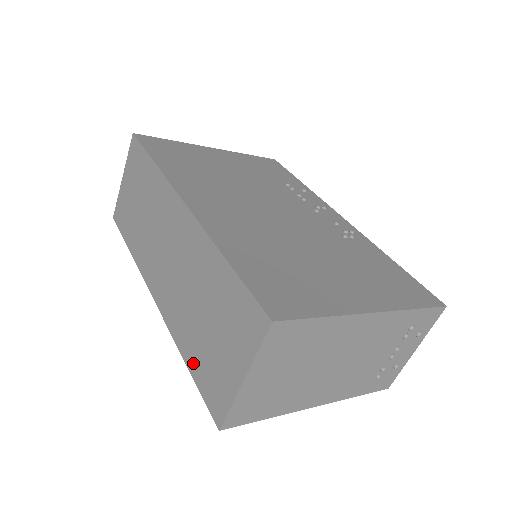
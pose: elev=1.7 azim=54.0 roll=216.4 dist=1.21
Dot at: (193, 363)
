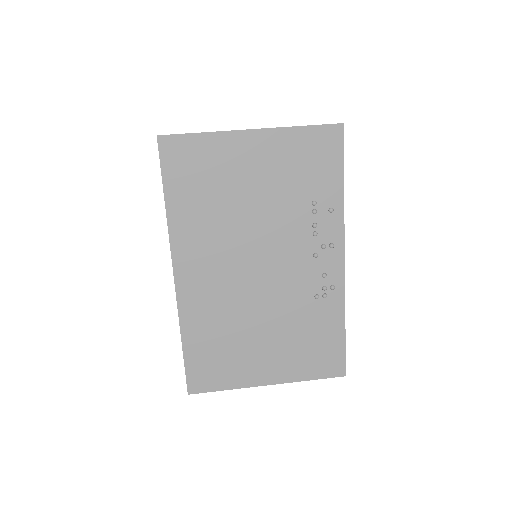
Dot at: occluded
